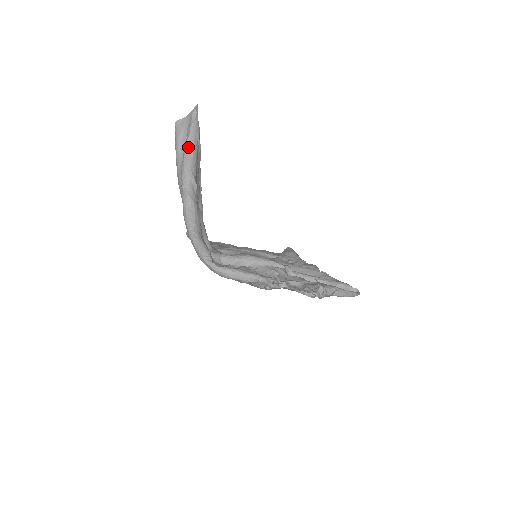
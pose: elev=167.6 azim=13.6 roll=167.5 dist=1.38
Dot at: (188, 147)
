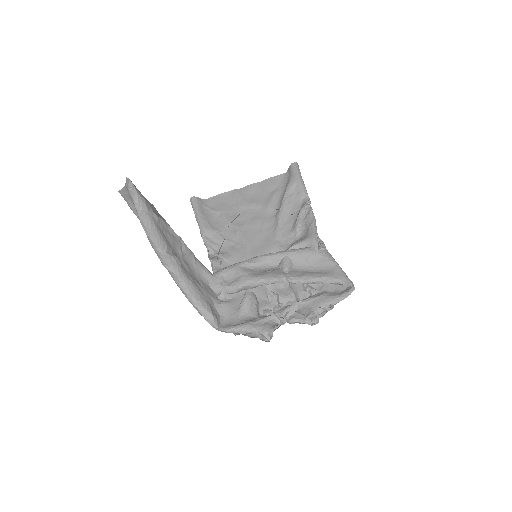
Dot at: (145, 229)
